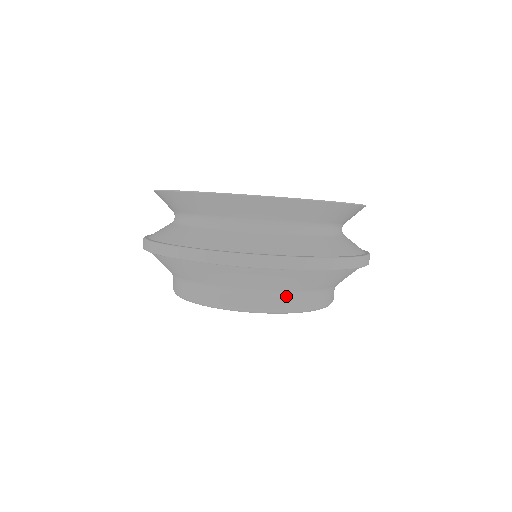
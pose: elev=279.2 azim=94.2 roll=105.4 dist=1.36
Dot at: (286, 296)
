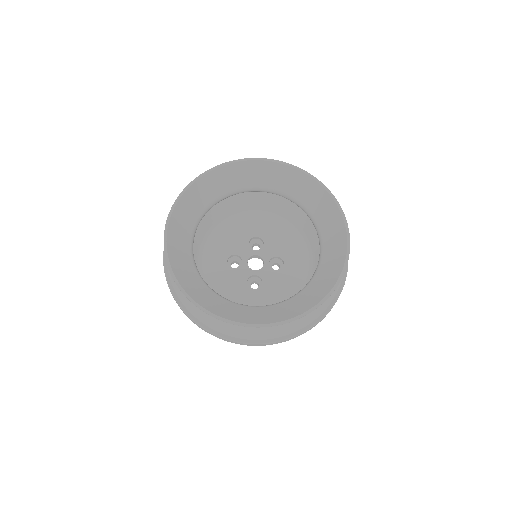
Dot at: occluded
